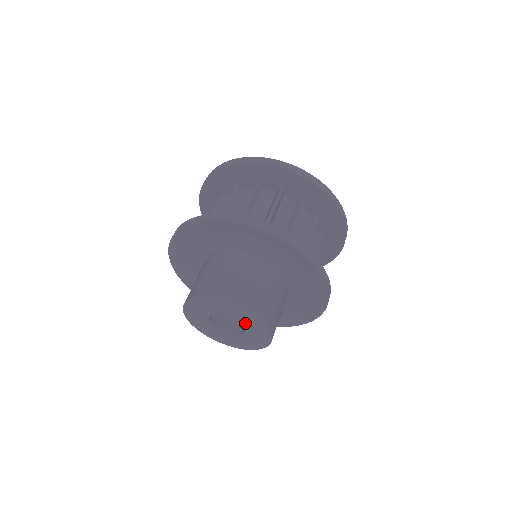
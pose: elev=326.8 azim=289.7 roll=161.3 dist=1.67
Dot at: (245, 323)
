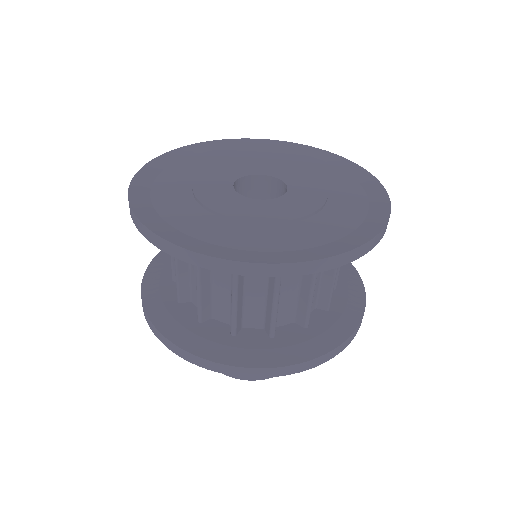
Dot at: occluded
